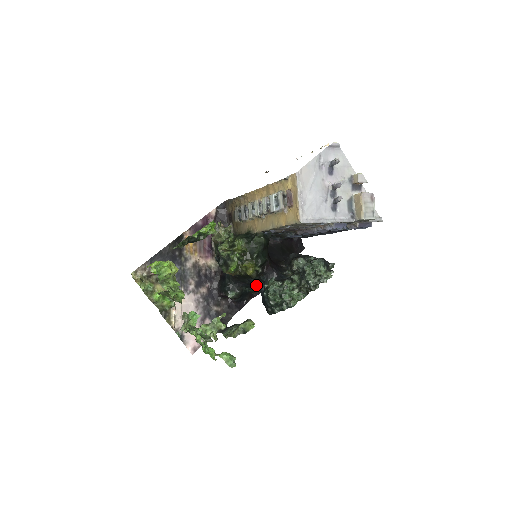
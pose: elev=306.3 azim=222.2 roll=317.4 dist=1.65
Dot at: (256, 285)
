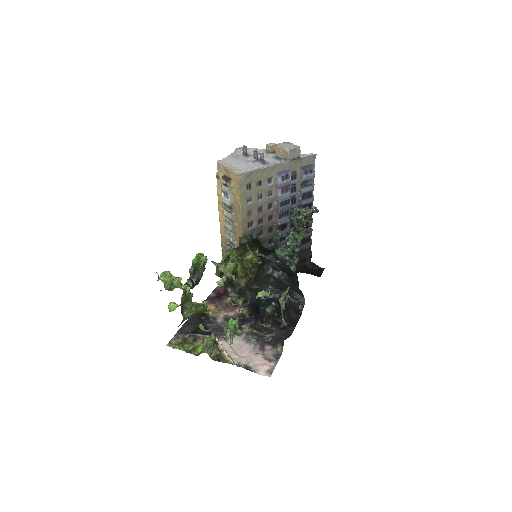
Dot at: (279, 280)
